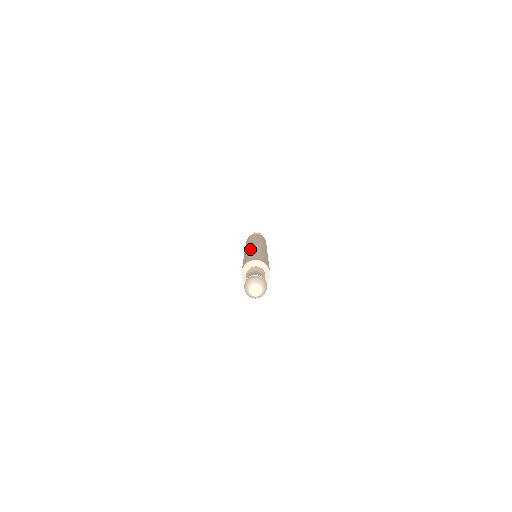
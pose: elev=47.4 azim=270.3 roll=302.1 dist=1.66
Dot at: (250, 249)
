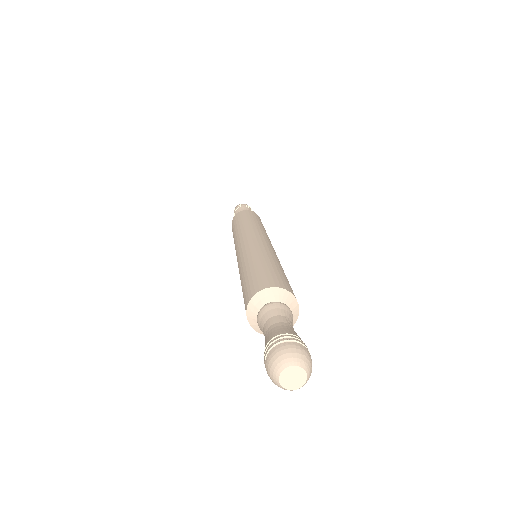
Dot at: occluded
